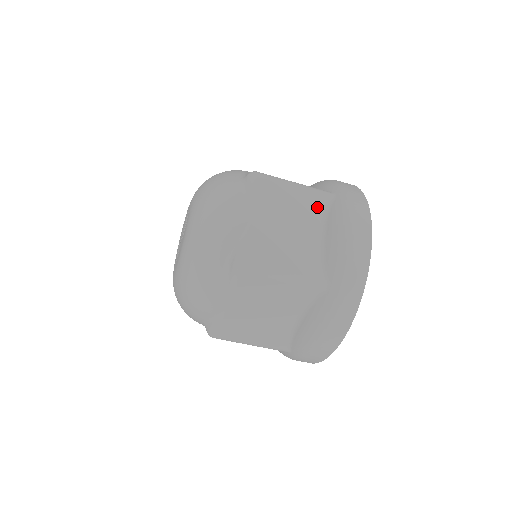
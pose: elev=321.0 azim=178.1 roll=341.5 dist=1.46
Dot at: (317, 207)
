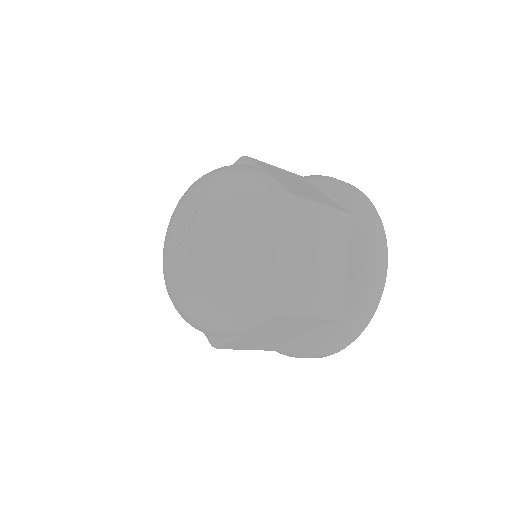
Dot at: (302, 179)
